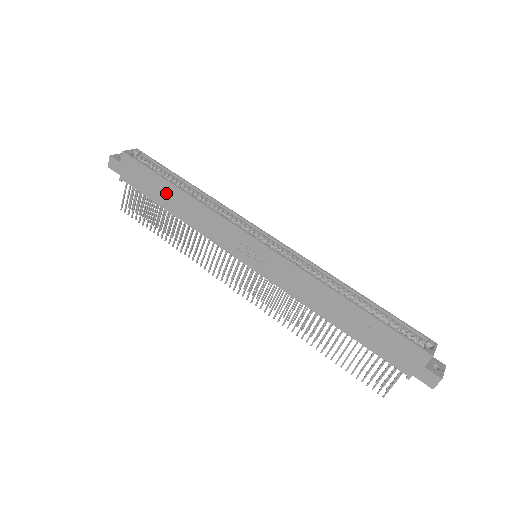
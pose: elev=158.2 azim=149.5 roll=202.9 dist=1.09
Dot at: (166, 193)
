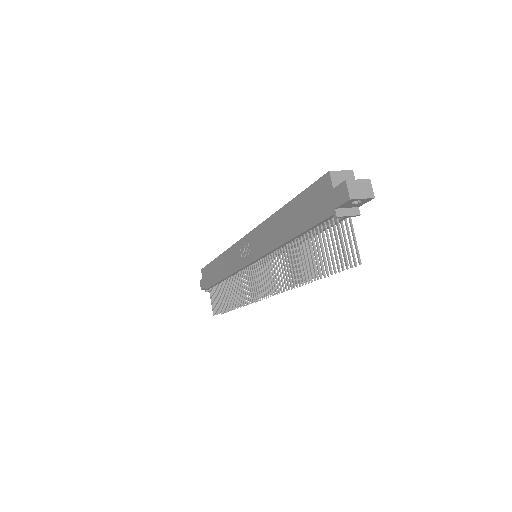
Dot at: (215, 269)
